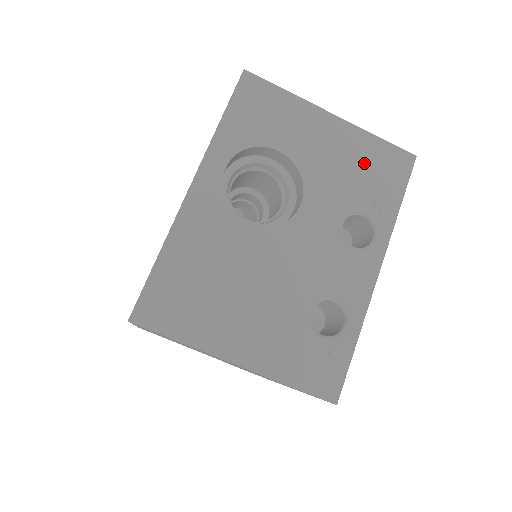
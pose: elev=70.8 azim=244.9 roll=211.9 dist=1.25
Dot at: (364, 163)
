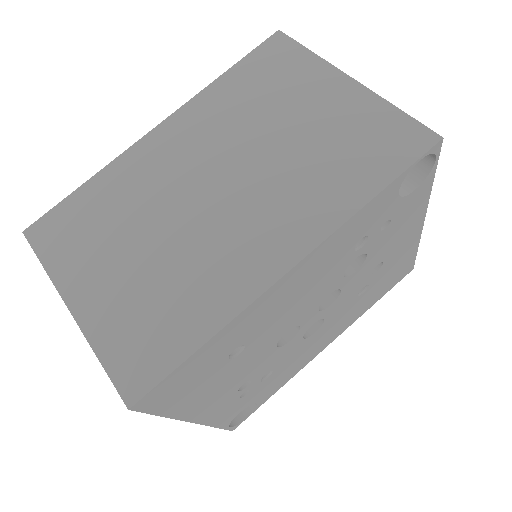
Dot at: occluded
